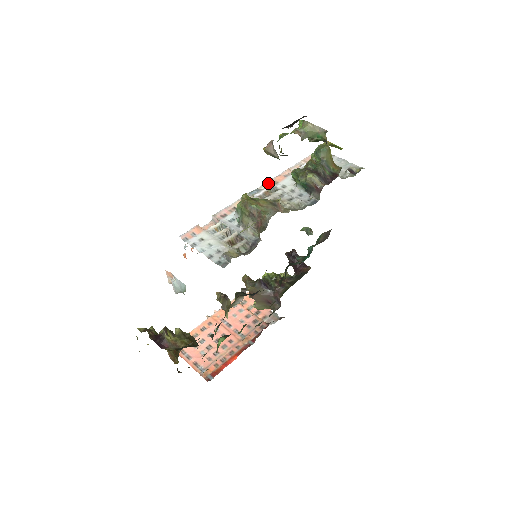
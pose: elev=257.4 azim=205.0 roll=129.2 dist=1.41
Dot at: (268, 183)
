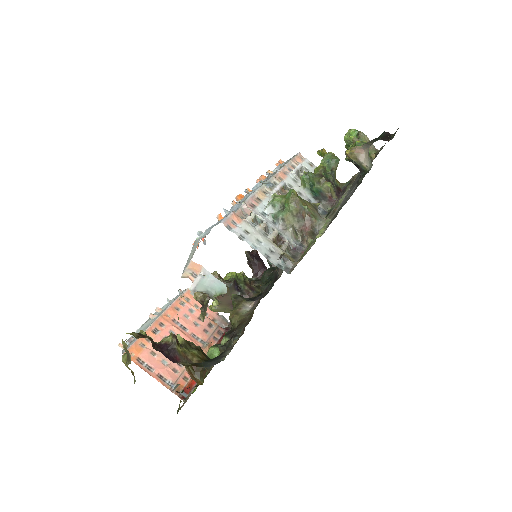
Dot at: (275, 177)
